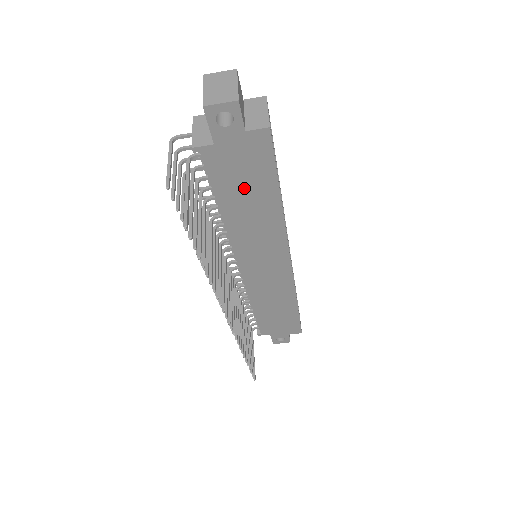
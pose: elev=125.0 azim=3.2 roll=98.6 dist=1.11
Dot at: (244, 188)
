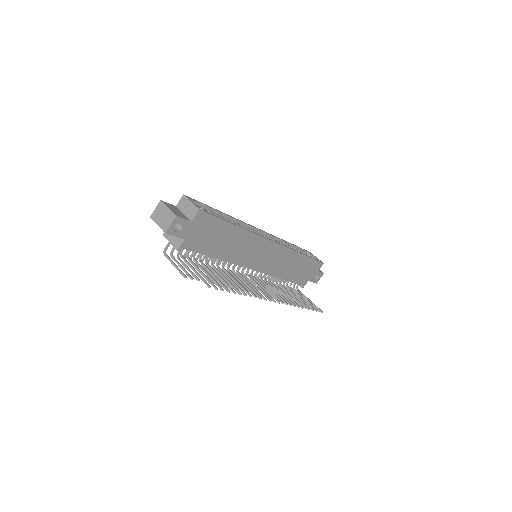
Dot at: (216, 240)
